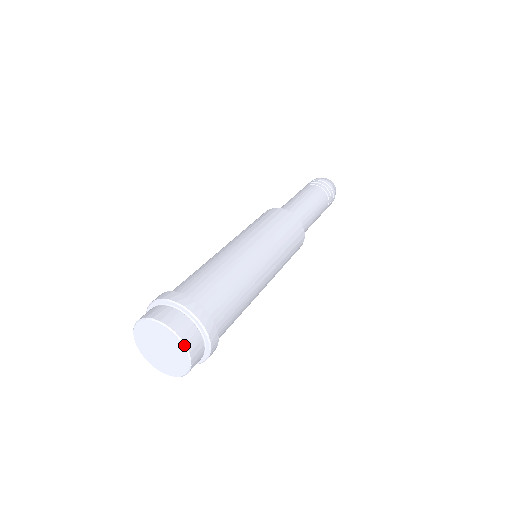
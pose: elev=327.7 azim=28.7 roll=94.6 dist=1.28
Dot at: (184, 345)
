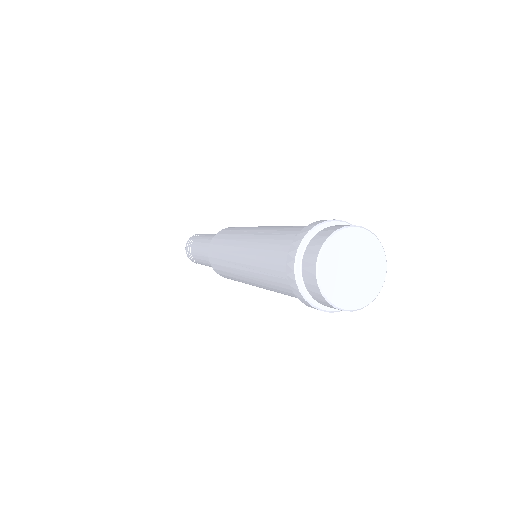
Dot at: occluded
